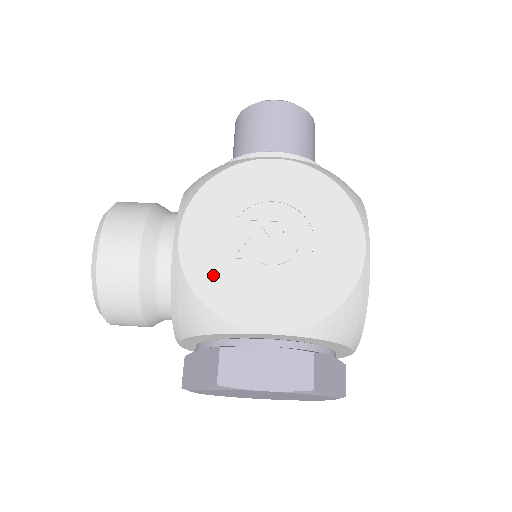
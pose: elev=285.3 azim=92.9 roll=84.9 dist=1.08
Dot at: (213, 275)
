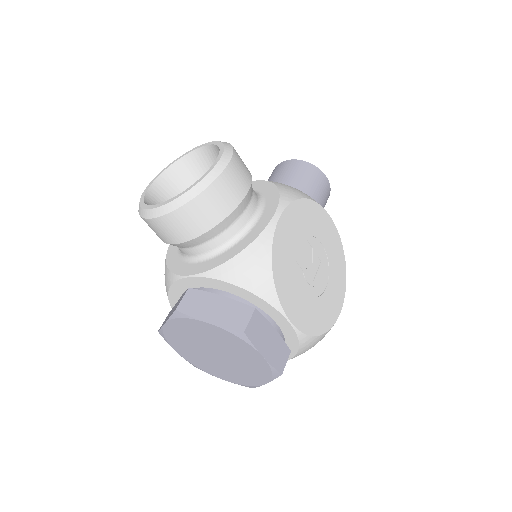
Dot at: (284, 261)
